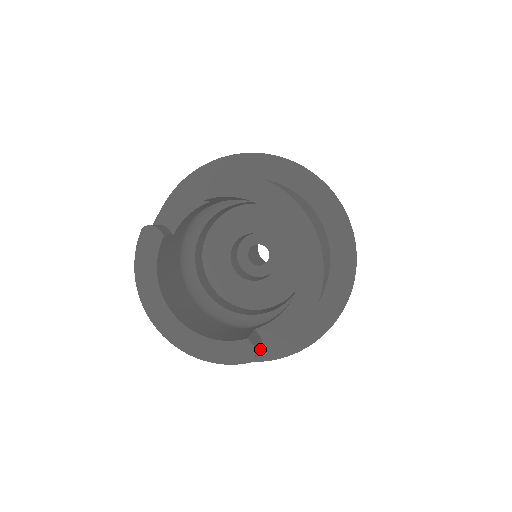
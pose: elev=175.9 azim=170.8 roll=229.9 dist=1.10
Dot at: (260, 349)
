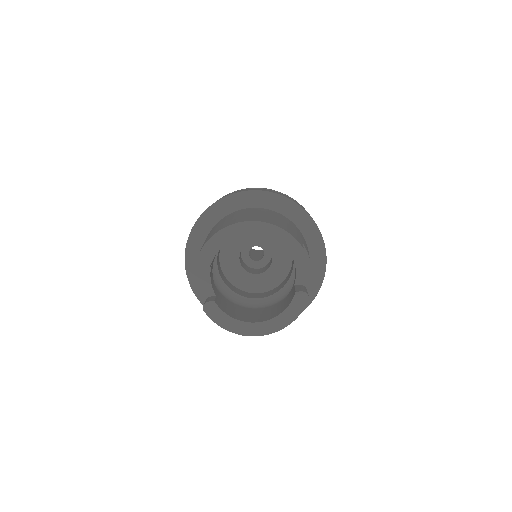
Dot at: (307, 289)
